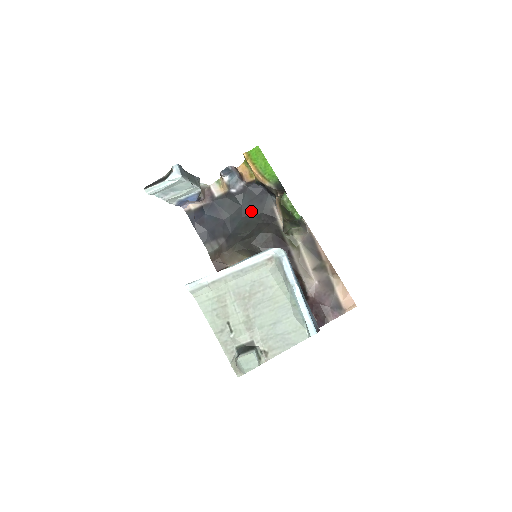
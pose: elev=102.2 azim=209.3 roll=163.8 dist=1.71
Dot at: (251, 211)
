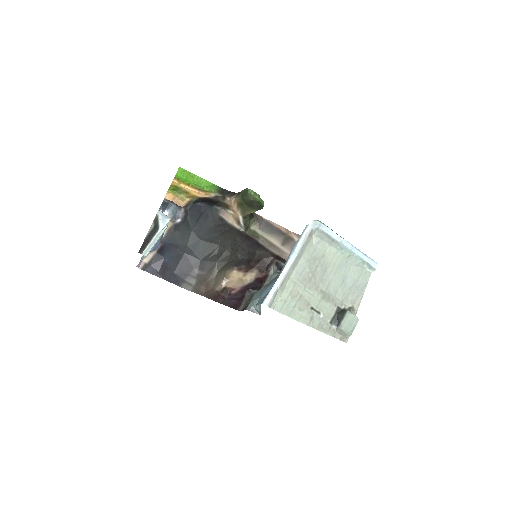
Dot at: (204, 230)
